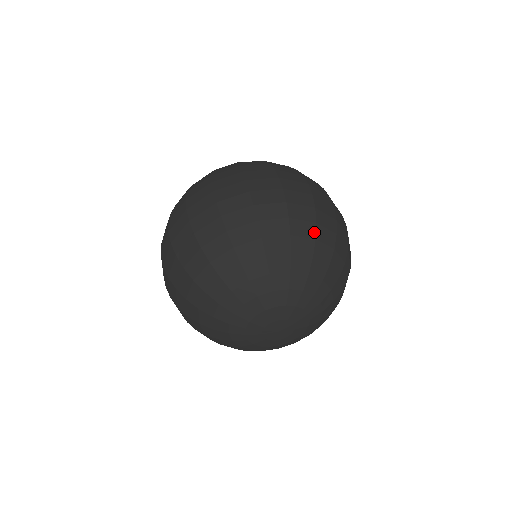
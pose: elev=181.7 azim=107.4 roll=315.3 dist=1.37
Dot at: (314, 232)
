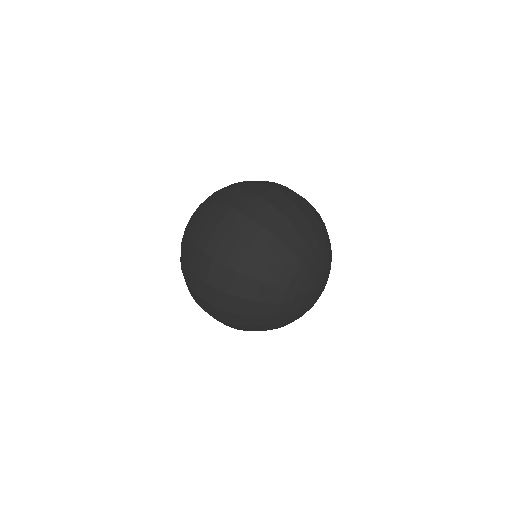
Dot at: occluded
